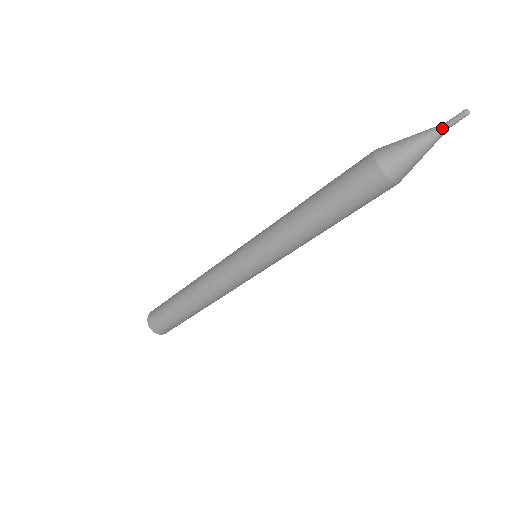
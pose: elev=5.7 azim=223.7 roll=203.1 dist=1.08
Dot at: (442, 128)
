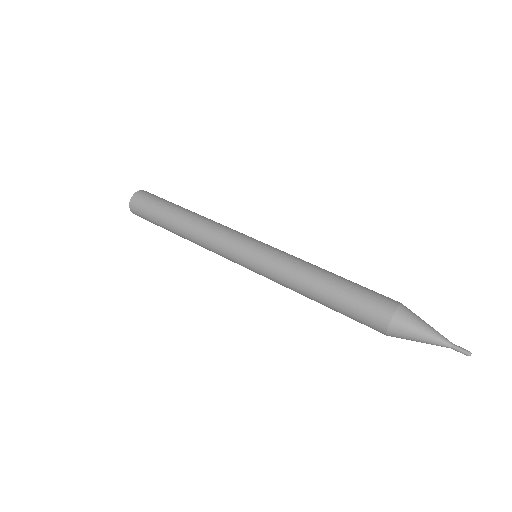
Dot at: (448, 342)
